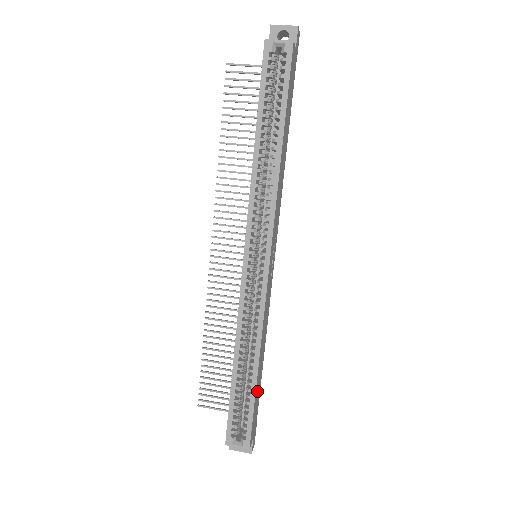
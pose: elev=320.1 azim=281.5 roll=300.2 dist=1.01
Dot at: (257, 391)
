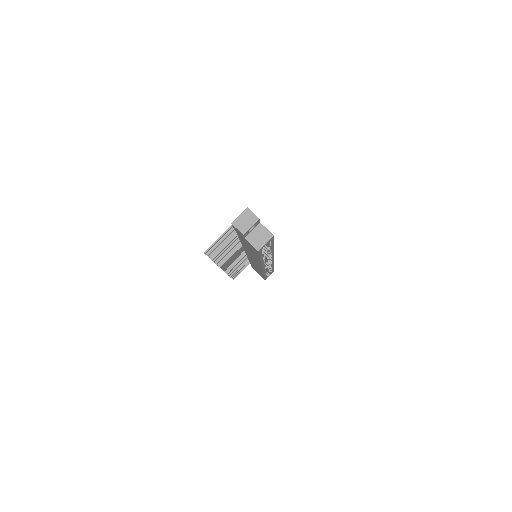
Dot at: occluded
